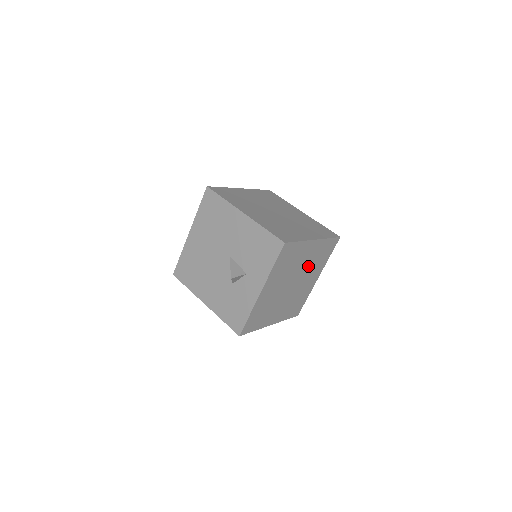
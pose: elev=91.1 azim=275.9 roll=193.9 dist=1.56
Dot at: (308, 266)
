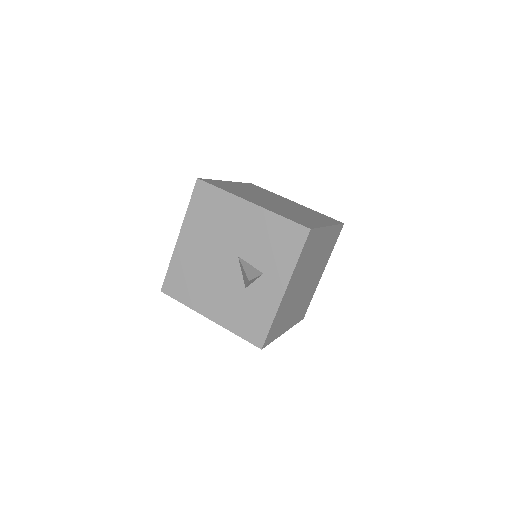
Dot at: (319, 258)
